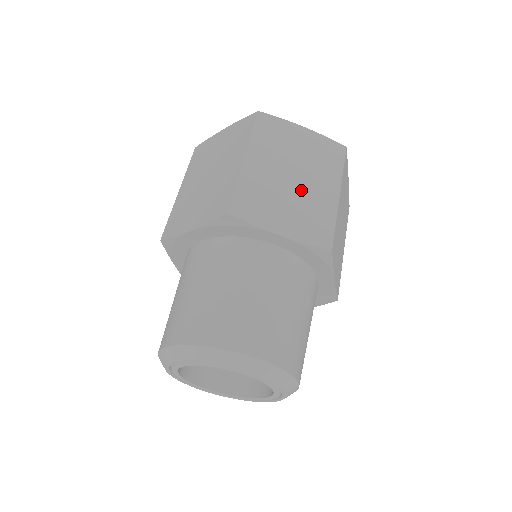
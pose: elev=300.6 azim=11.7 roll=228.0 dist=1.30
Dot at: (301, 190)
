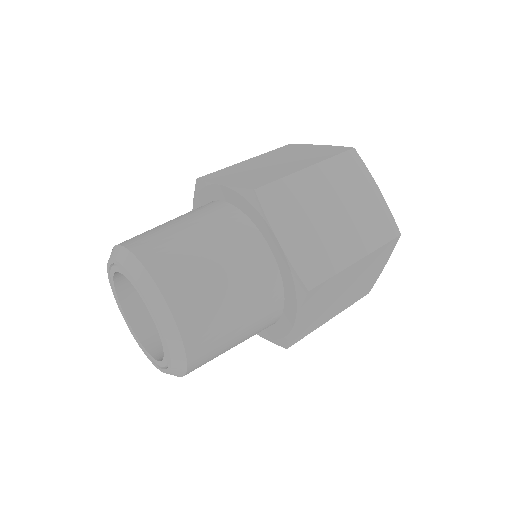
Dot at: (330, 228)
